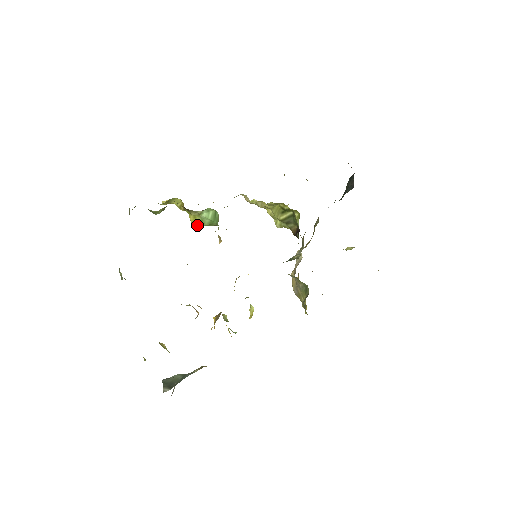
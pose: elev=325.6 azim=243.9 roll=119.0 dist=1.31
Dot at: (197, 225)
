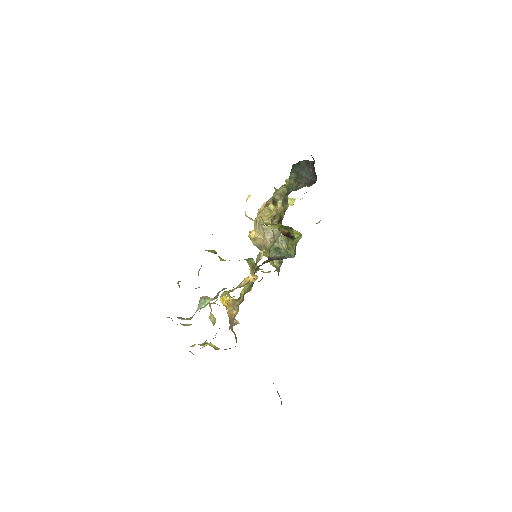
Dot at: occluded
